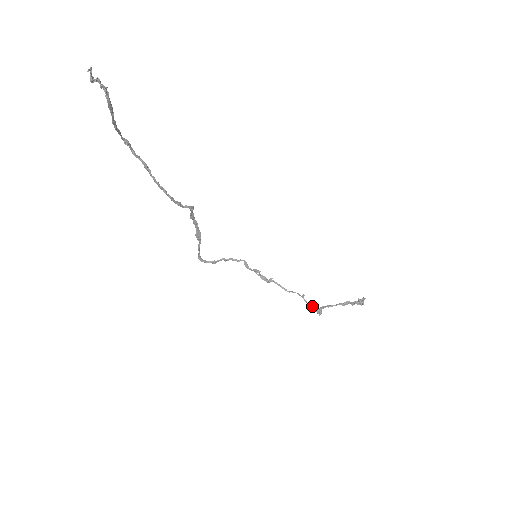
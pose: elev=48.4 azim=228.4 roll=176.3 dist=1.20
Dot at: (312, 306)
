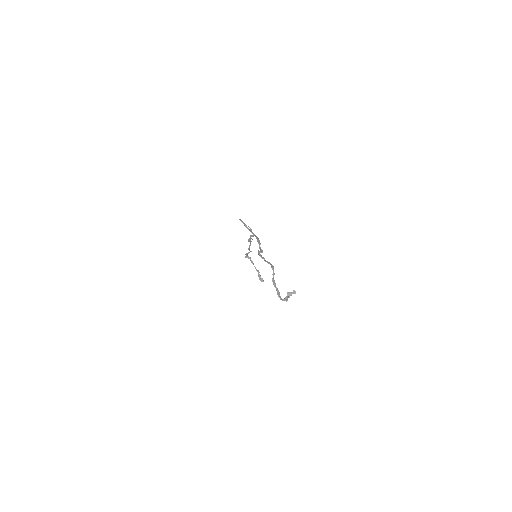
Dot at: (248, 253)
